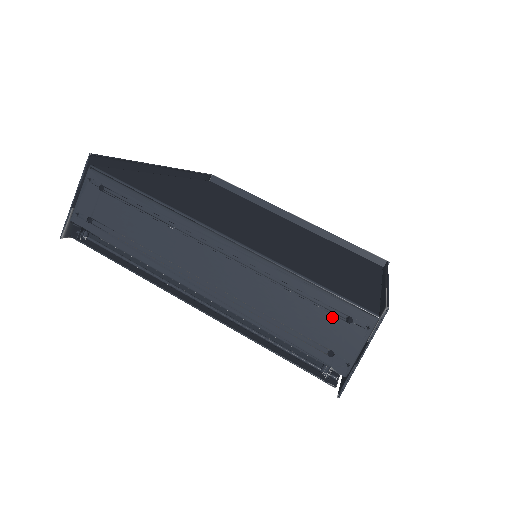
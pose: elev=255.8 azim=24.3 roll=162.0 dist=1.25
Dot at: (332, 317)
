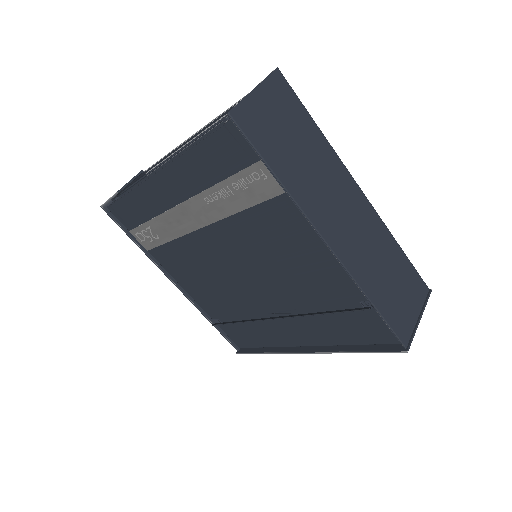
Dot at: occluded
